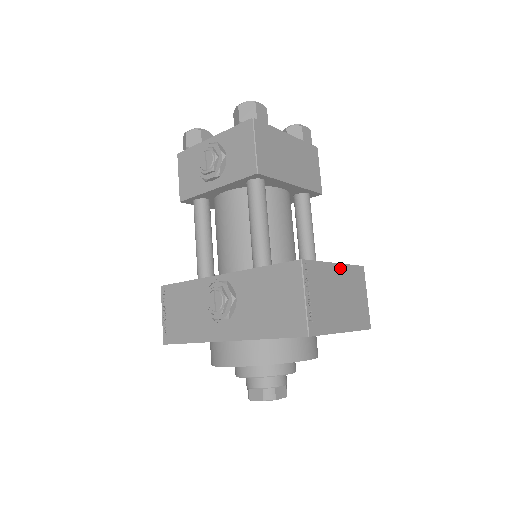
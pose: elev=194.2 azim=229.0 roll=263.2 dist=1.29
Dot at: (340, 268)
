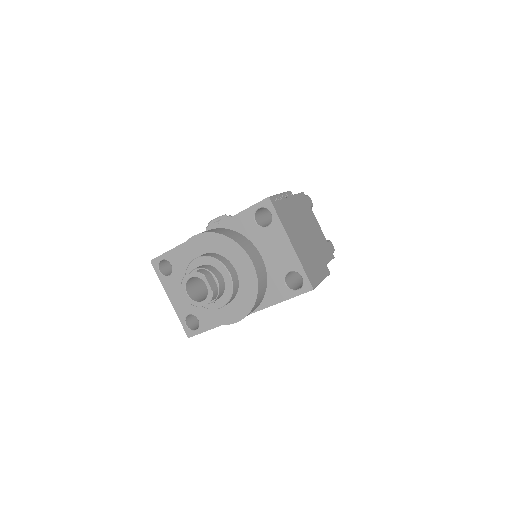
Dot at: (312, 238)
